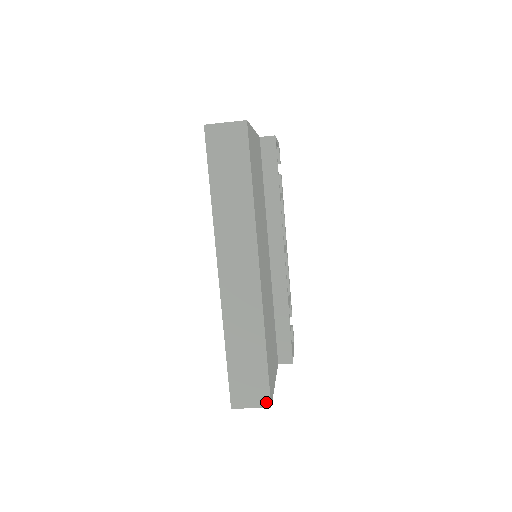
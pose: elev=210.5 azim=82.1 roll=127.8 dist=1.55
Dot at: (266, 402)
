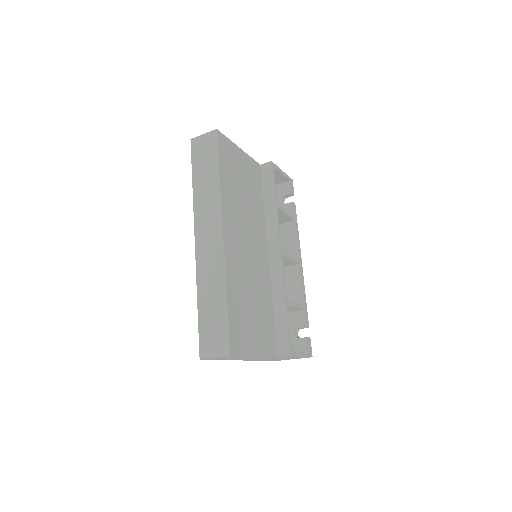
Dot at: (226, 350)
